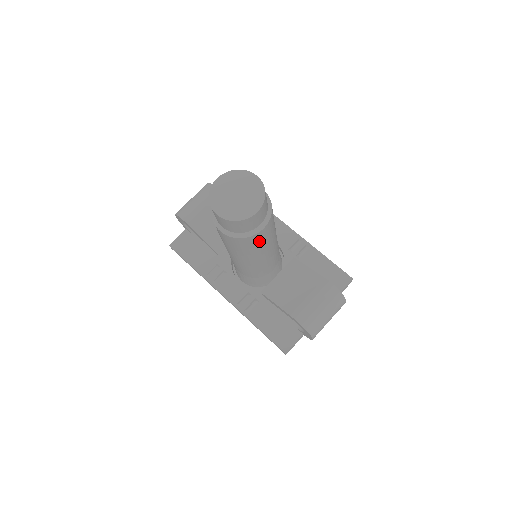
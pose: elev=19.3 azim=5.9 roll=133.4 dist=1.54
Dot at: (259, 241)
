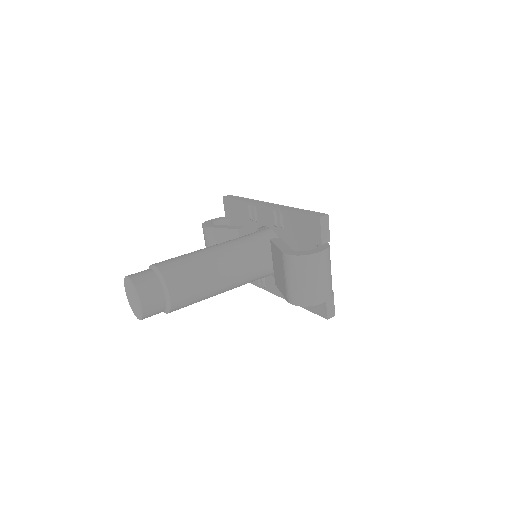
Dot at: (188, 296)
